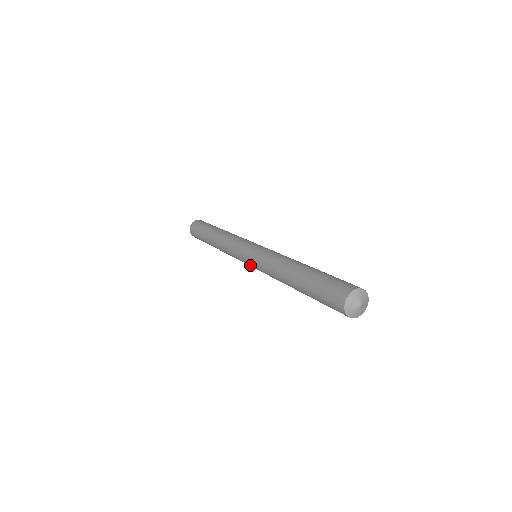
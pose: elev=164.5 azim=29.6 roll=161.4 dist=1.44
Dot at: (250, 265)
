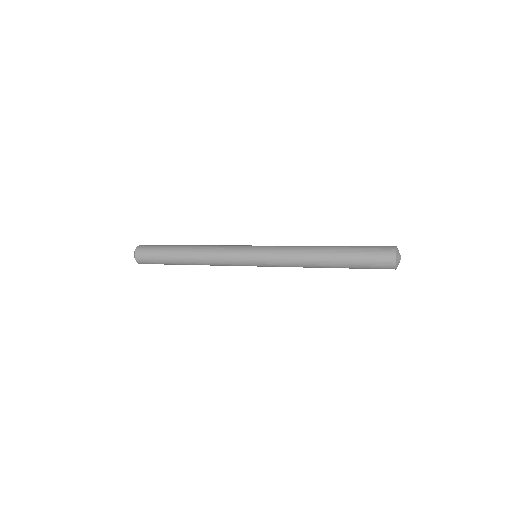
Dot at: (260, 266)
